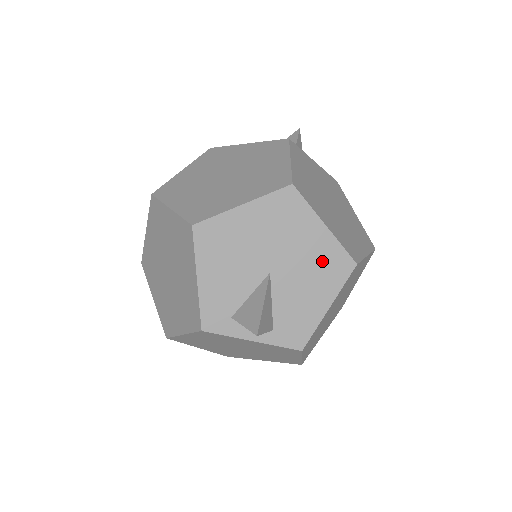
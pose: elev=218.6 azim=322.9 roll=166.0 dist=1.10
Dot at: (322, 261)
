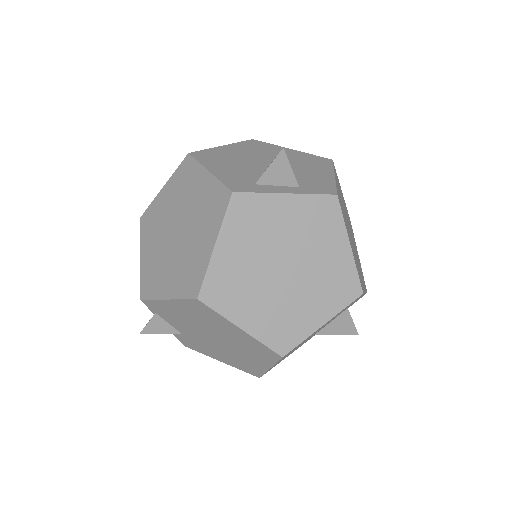
Dot at: (305, 160)
